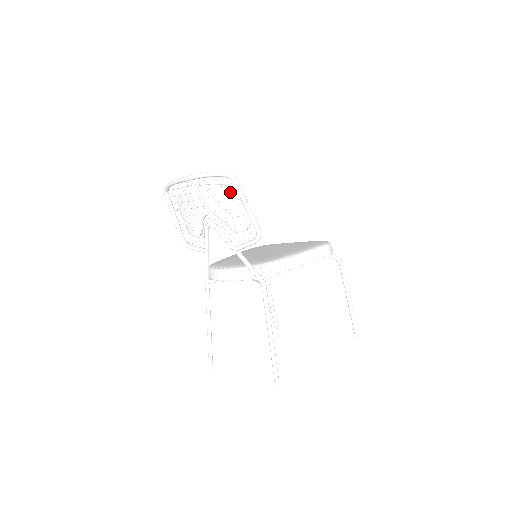
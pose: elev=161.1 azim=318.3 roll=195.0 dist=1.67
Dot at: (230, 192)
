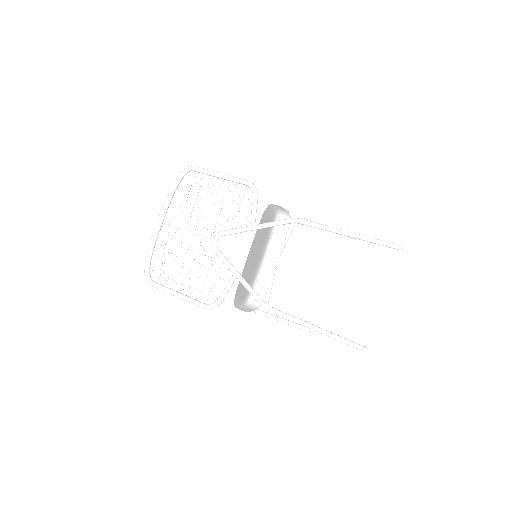
Dot at: (200, 185)
